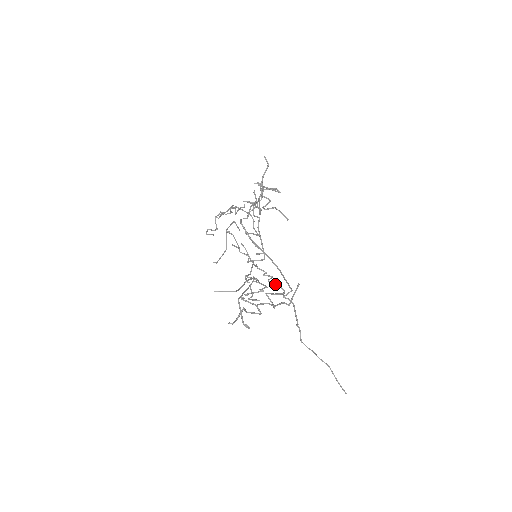
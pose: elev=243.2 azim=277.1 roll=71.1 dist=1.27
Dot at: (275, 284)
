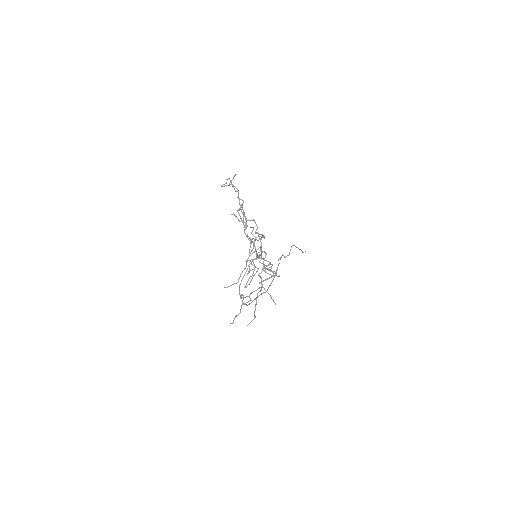
Dot at: occluded
